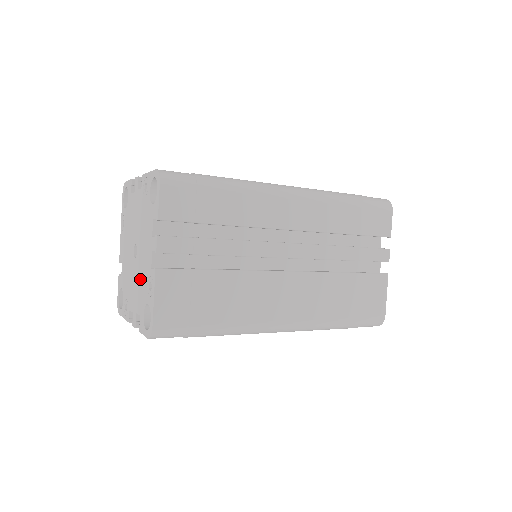
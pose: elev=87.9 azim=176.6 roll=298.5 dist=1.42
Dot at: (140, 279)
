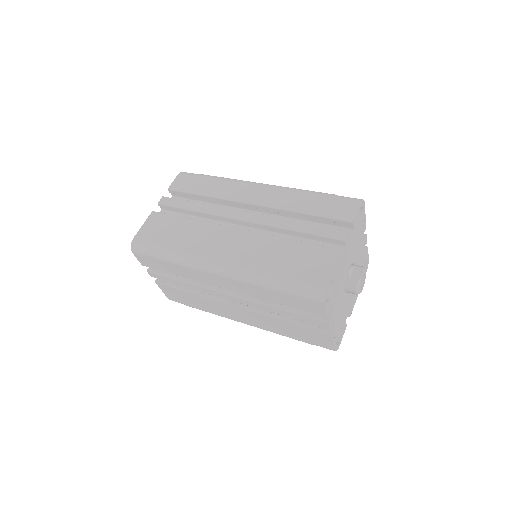
Dot at: occluded
